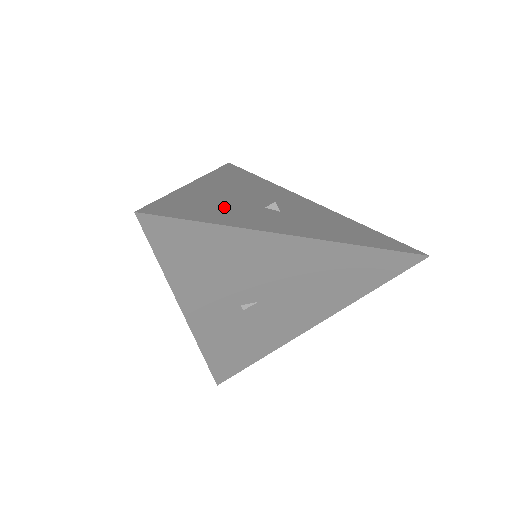
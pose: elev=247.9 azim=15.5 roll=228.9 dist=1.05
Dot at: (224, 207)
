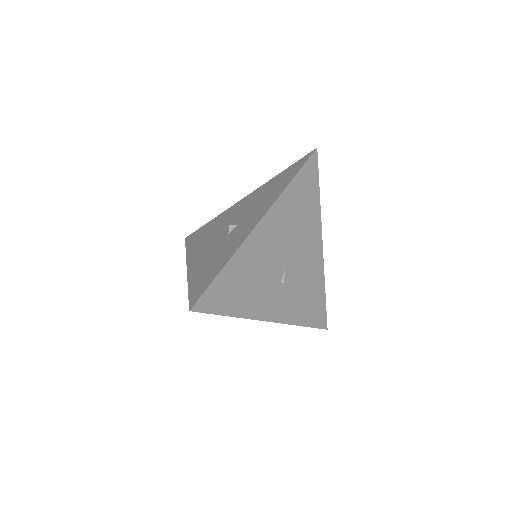
Dot at: (214, 259)
